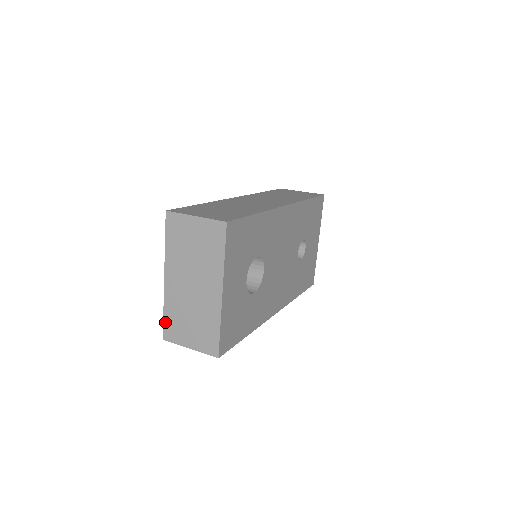
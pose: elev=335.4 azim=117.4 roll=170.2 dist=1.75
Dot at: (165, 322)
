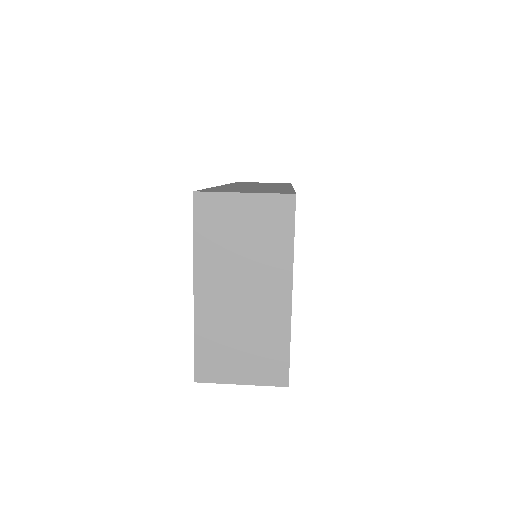
Dot at: (197, 356)
